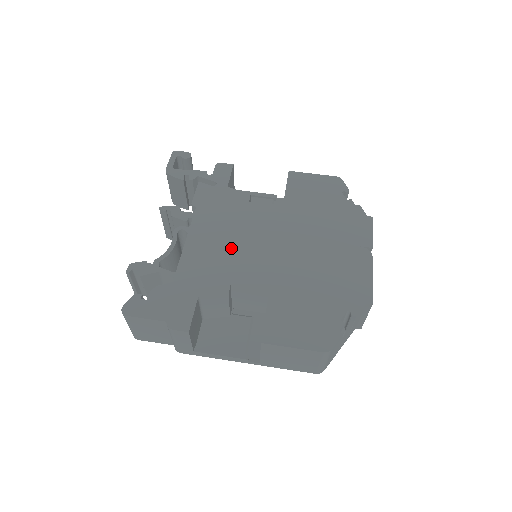
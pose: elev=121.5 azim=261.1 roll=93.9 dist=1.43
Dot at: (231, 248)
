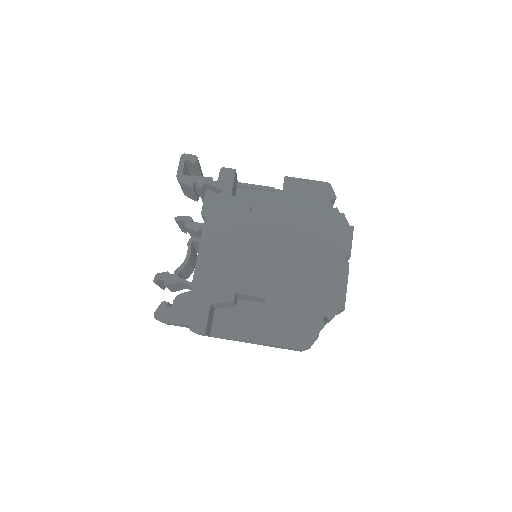
Dot at: (235, 259)
